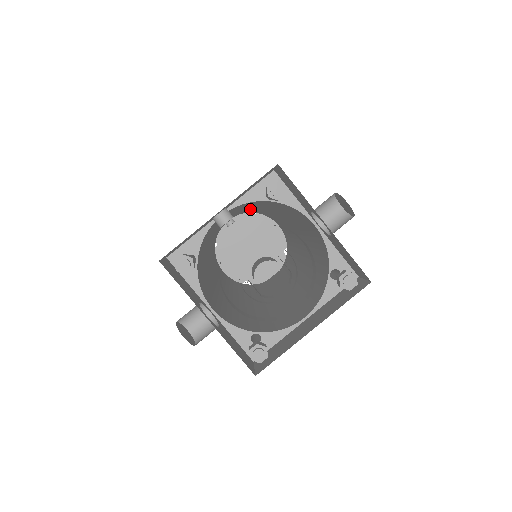
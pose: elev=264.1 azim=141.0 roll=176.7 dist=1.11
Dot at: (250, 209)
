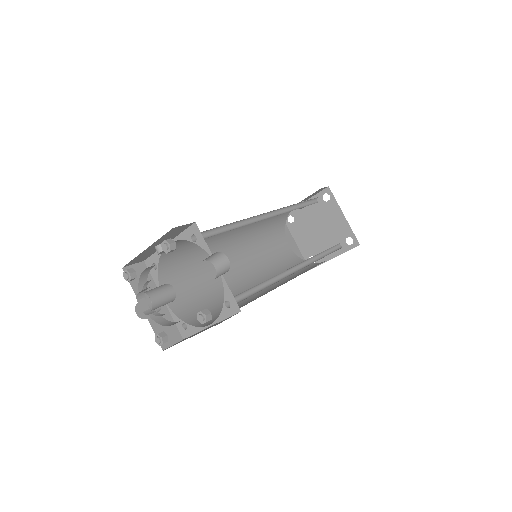
Dot at: occluded
